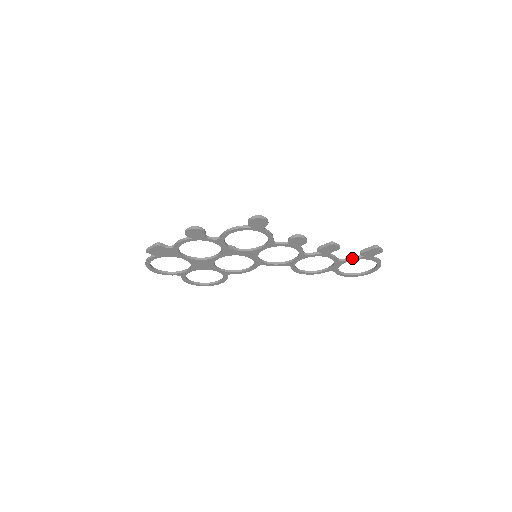
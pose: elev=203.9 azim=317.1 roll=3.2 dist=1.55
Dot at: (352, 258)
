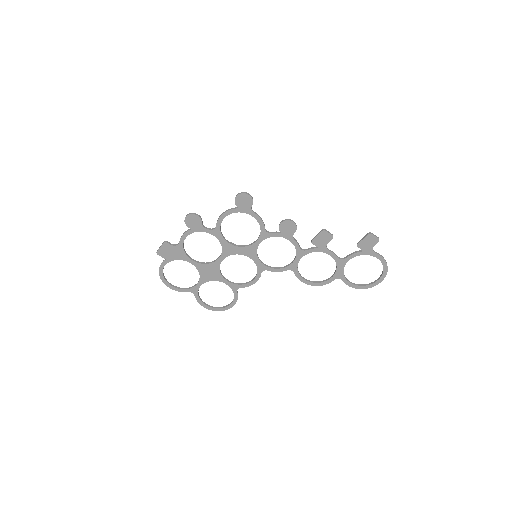
Dot at: (352, 254)
